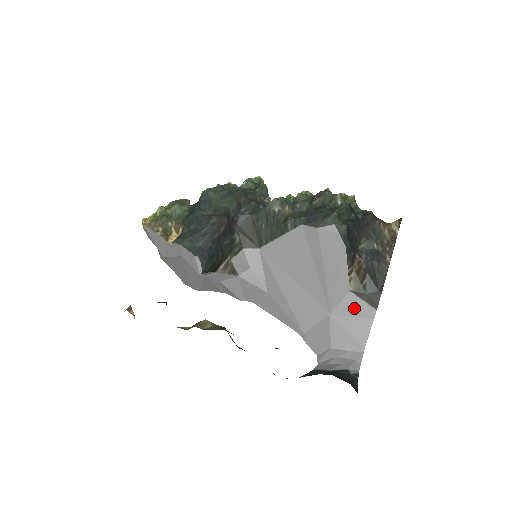
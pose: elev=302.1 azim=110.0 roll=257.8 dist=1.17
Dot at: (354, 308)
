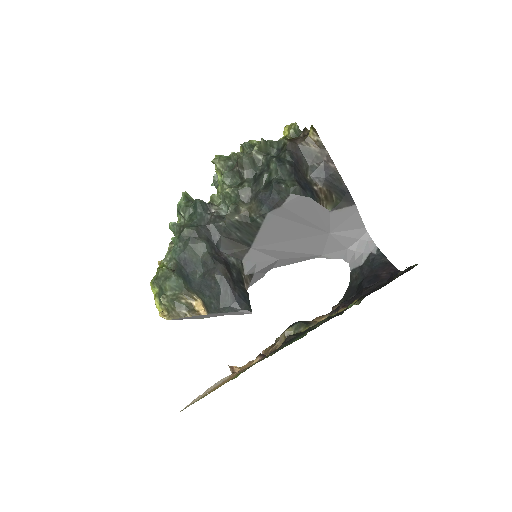
Dot at: (341, 217)
